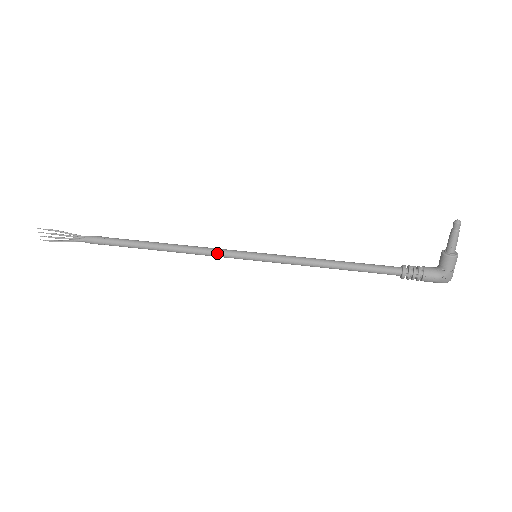
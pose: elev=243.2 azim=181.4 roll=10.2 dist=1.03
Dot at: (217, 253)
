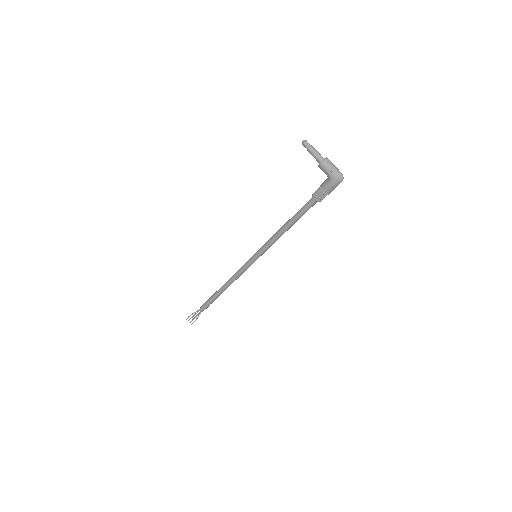
Dot at: (241, 270)
